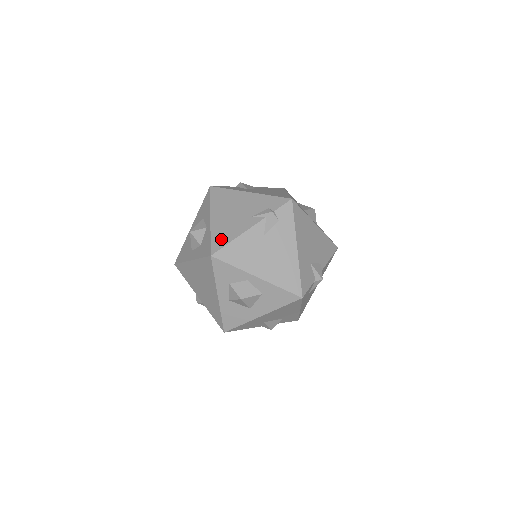
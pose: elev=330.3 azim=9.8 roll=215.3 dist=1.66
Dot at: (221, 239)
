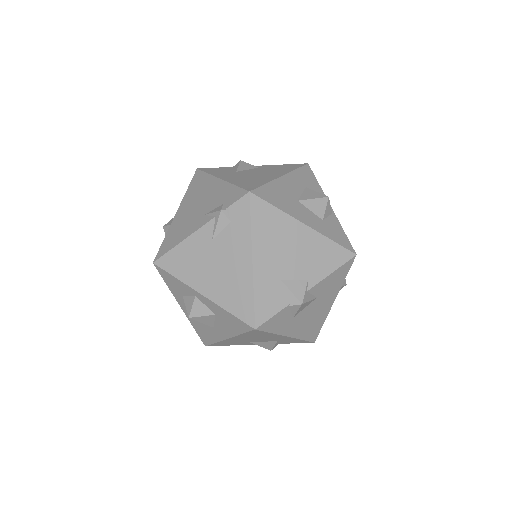
Dot at: (169, 242)
